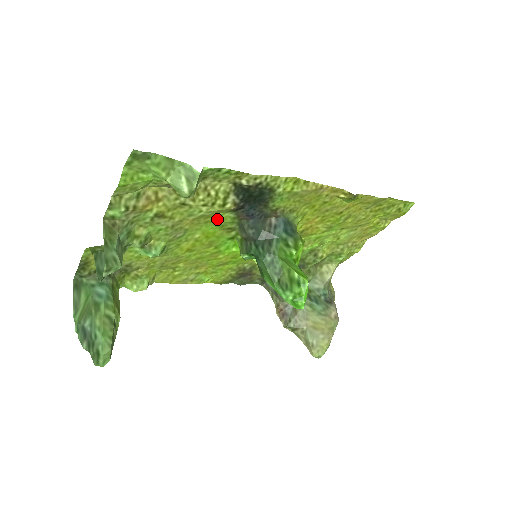
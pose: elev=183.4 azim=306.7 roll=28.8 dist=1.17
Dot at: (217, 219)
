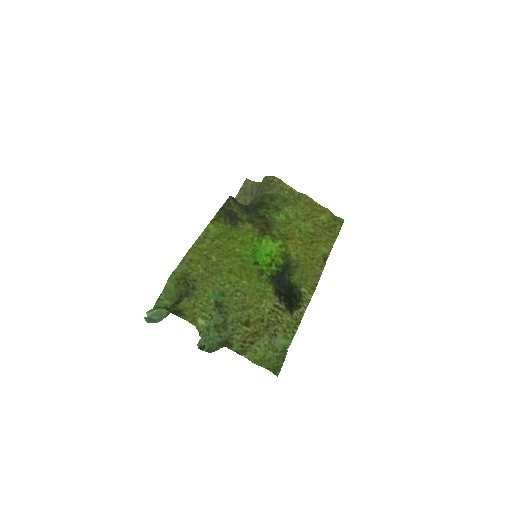
Dot at: (264, 290)
